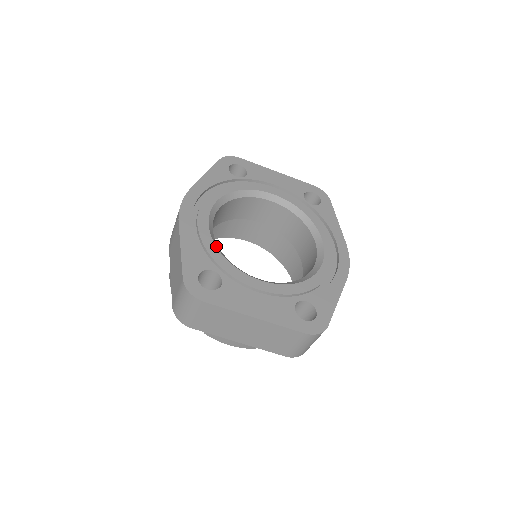
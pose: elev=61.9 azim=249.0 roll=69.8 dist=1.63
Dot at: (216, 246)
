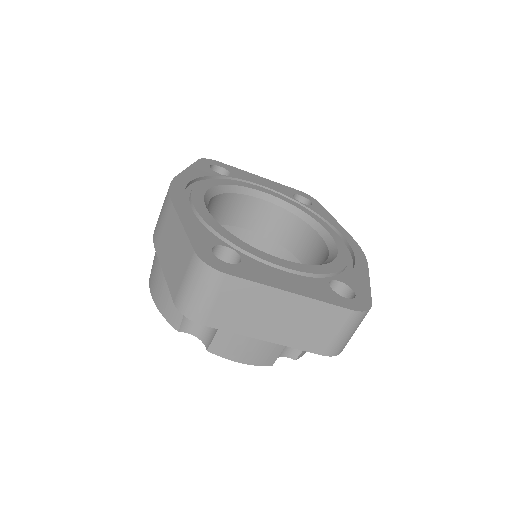
Dot at: (221, 226)
